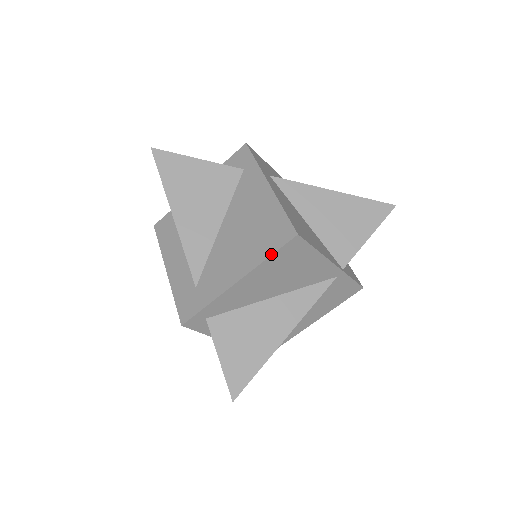
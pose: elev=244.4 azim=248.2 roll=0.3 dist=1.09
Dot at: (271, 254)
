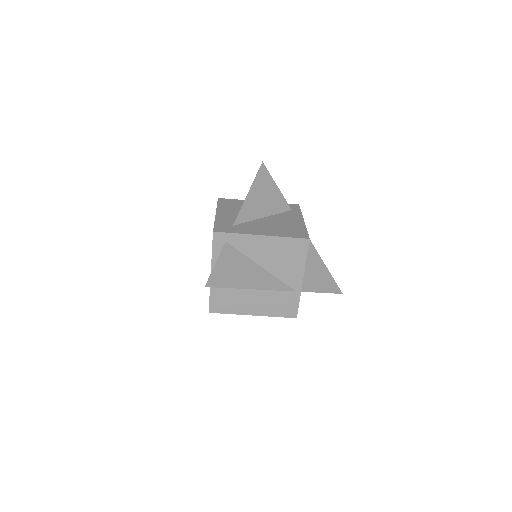
Dot at: (290, 237)
